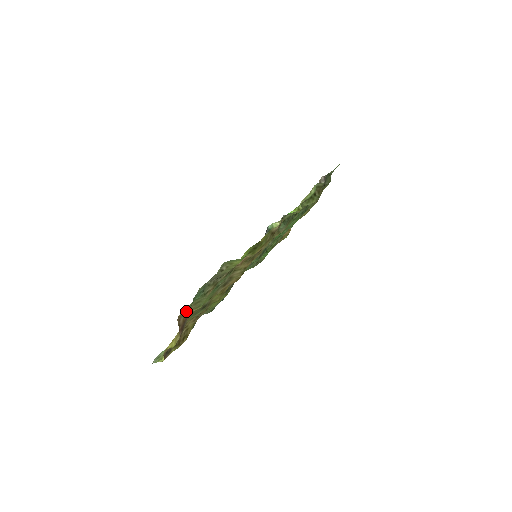
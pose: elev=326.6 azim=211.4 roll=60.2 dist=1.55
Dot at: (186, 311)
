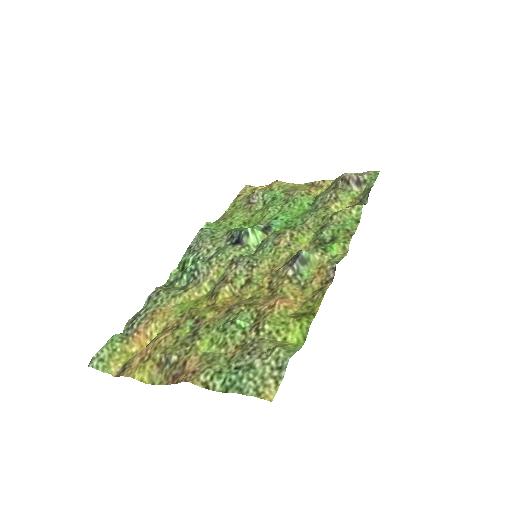
Dot at: (206, 388)
